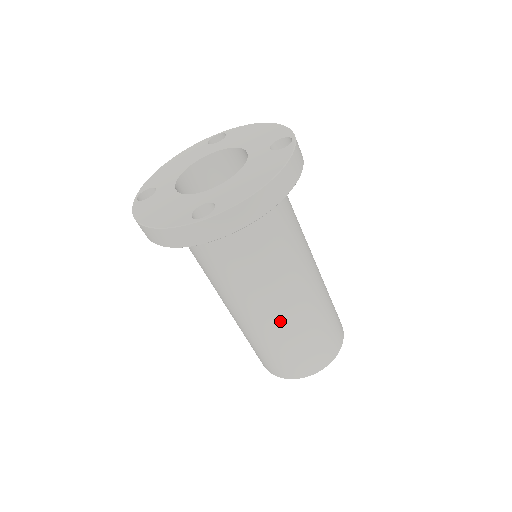
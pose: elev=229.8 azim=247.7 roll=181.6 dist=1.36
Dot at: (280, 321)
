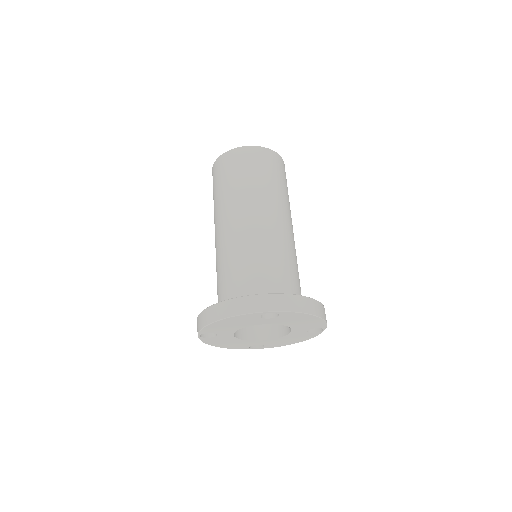
Dot at: occluded
